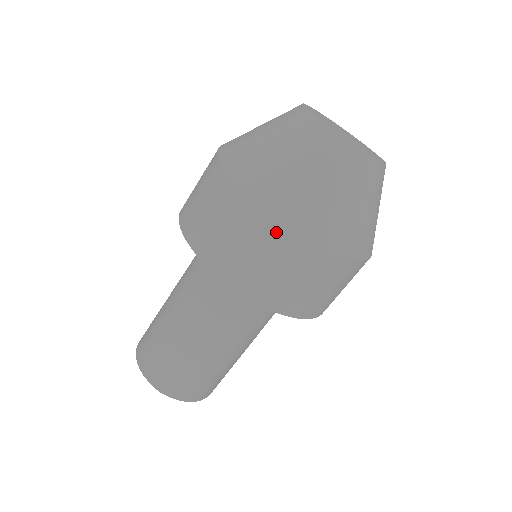
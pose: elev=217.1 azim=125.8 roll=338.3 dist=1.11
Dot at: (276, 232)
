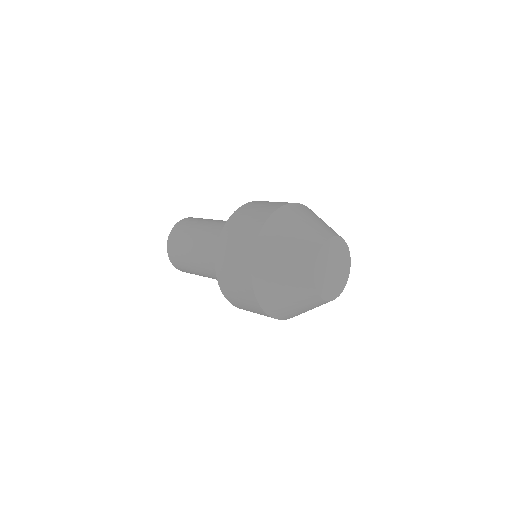
Dot at: (263, 314)
